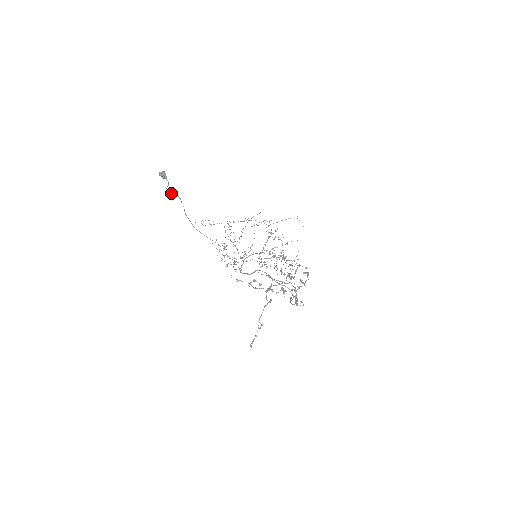
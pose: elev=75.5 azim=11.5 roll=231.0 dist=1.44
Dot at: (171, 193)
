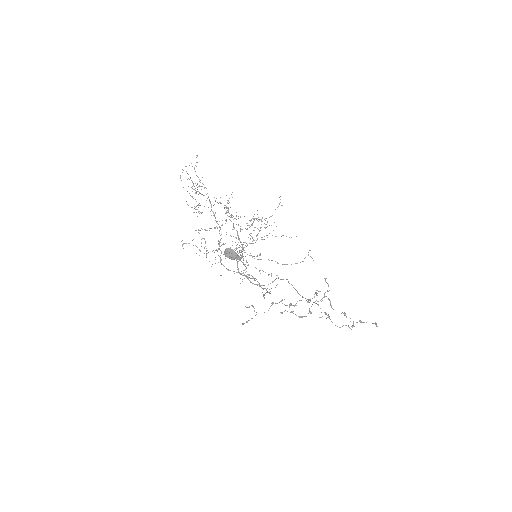
Dot at: occluded
